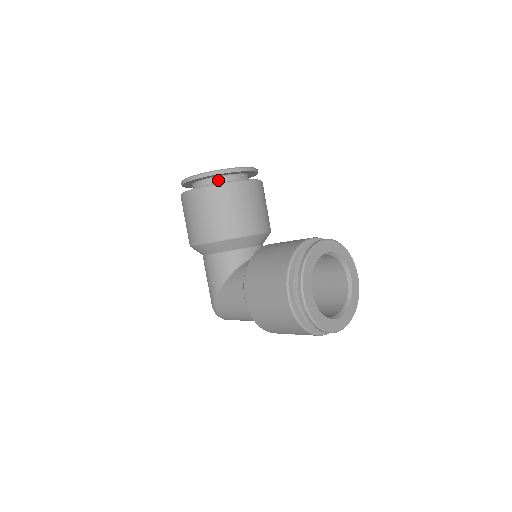
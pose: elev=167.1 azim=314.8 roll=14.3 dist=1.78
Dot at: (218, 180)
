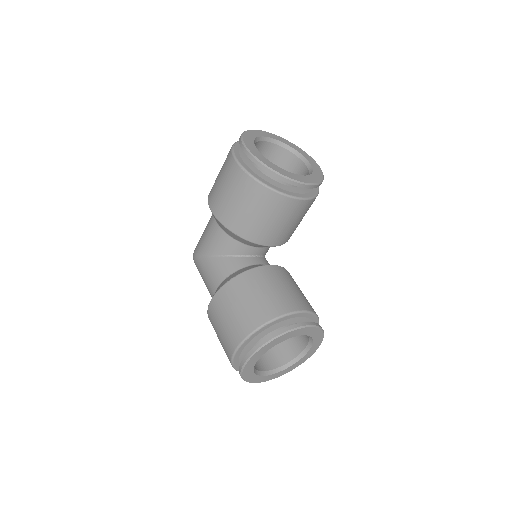
Dot at: occluded
